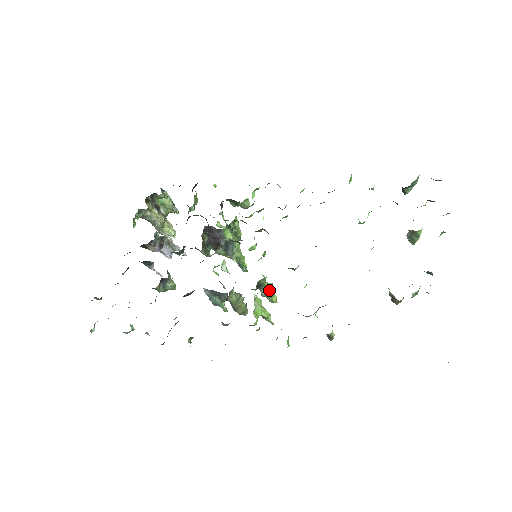
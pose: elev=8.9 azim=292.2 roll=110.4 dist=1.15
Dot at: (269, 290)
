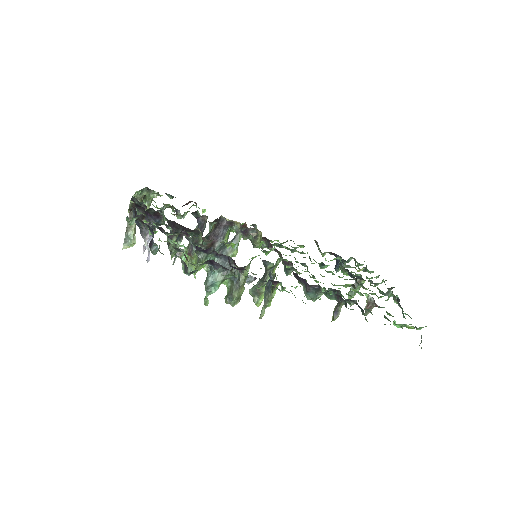
Dot at: occluded
